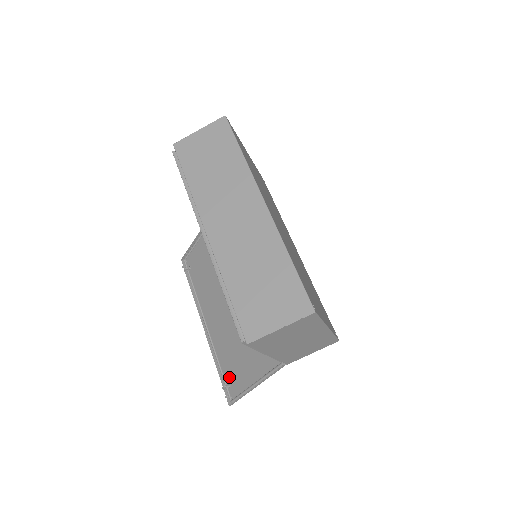
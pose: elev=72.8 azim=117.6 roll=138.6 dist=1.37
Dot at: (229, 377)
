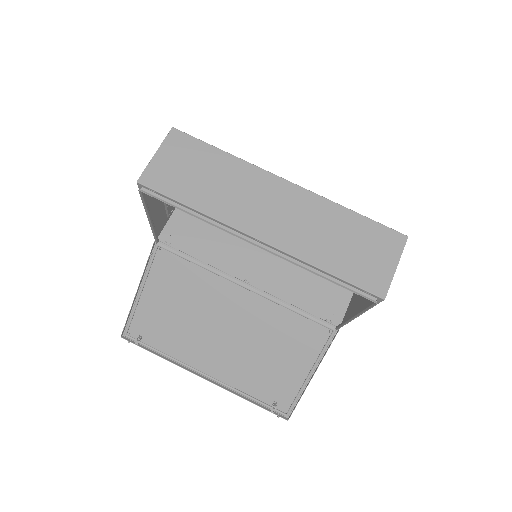
Dot at: (270, 397)
